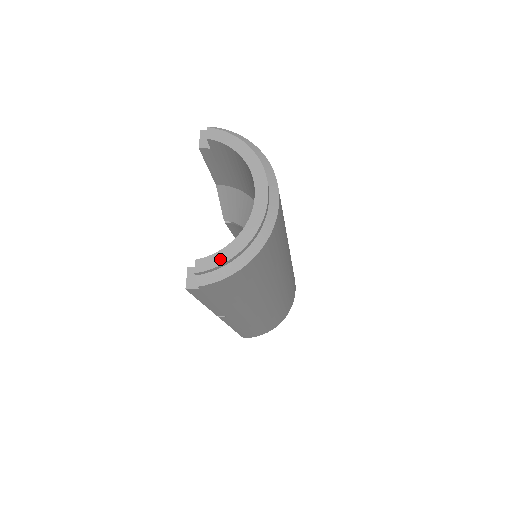
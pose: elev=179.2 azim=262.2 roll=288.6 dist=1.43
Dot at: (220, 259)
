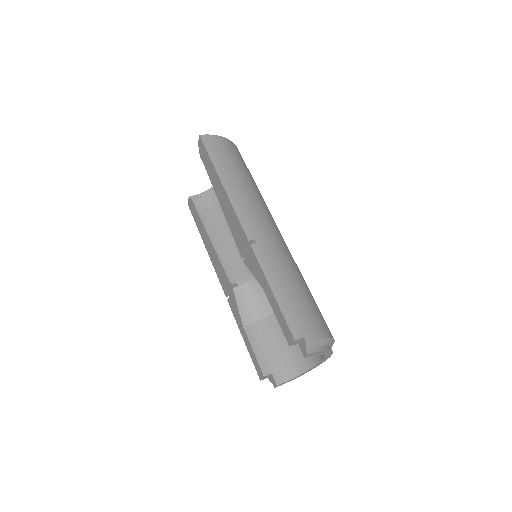
Dot at: occluded
